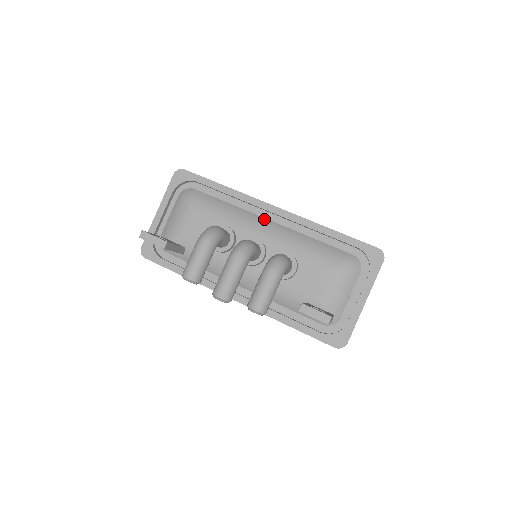
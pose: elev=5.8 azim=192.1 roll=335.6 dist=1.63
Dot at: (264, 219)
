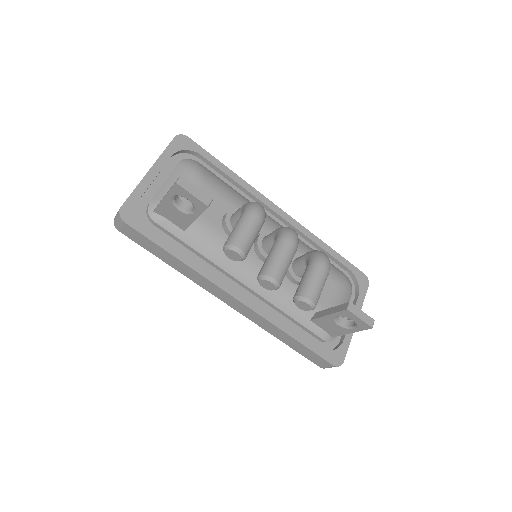
Dot at: occluded
